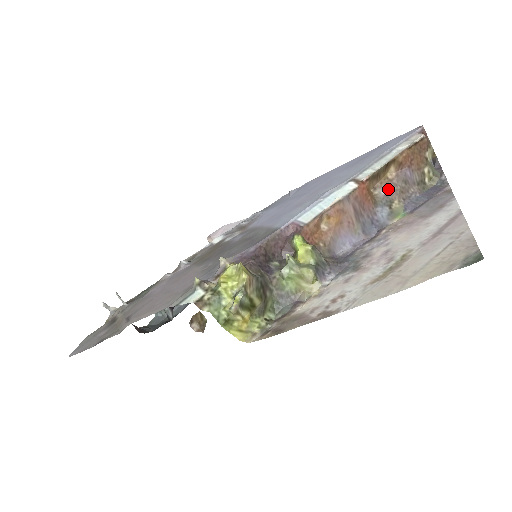
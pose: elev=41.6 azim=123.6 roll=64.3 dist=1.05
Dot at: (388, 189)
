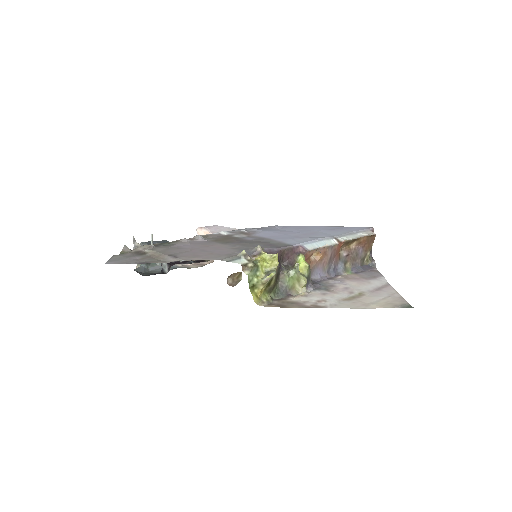
Dot at: (347, 254)
